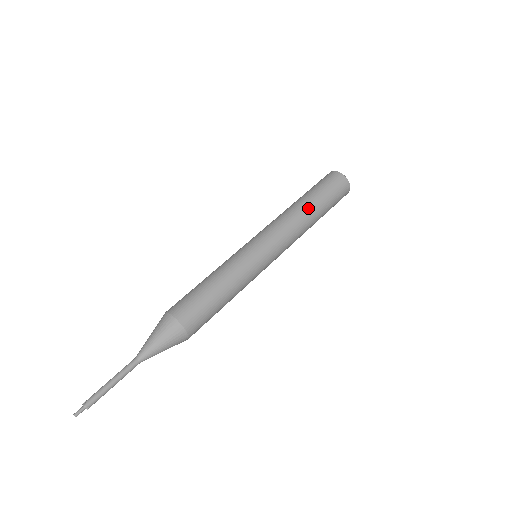
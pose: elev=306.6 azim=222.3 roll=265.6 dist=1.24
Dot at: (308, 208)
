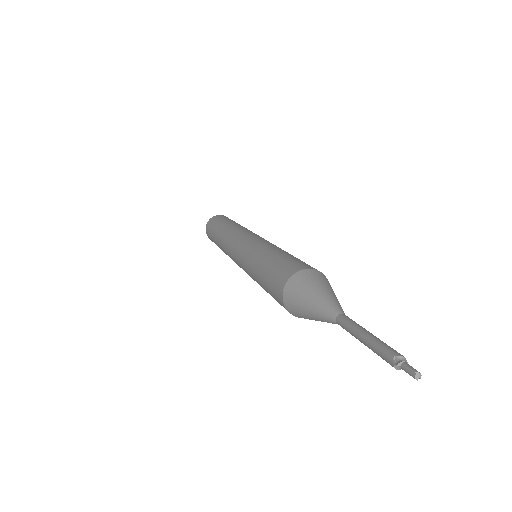
Dot at: (238, 224)
